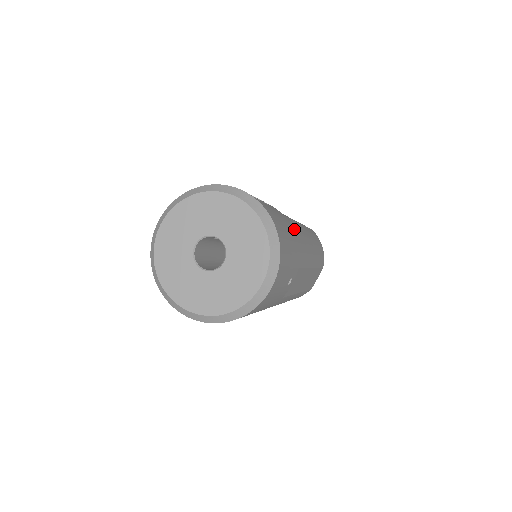
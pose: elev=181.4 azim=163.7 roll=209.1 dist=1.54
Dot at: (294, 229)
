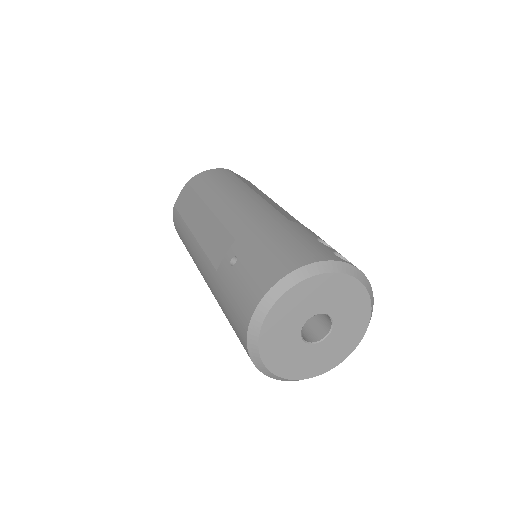
Dot at: occluded
